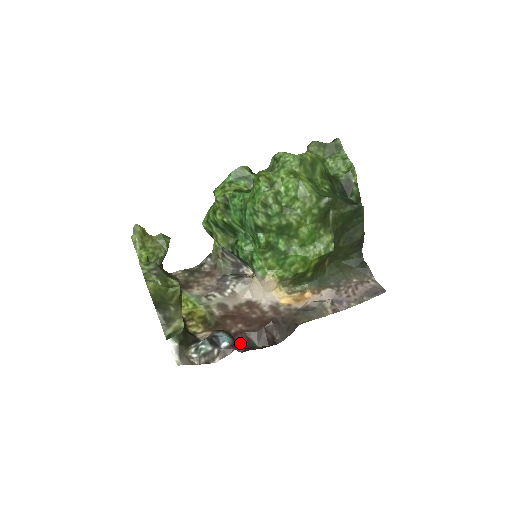
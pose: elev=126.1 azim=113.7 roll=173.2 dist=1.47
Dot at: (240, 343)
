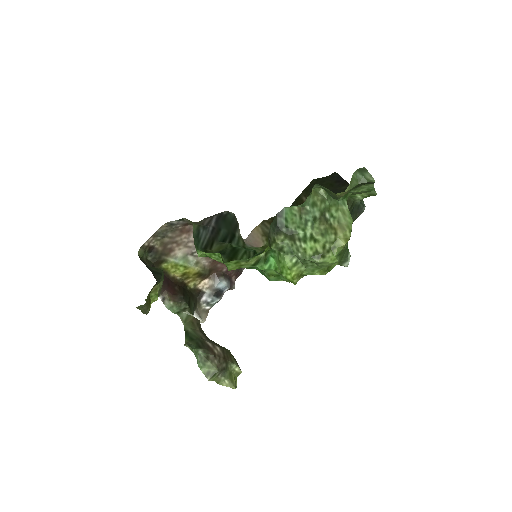
Dot at: (232, 275)
